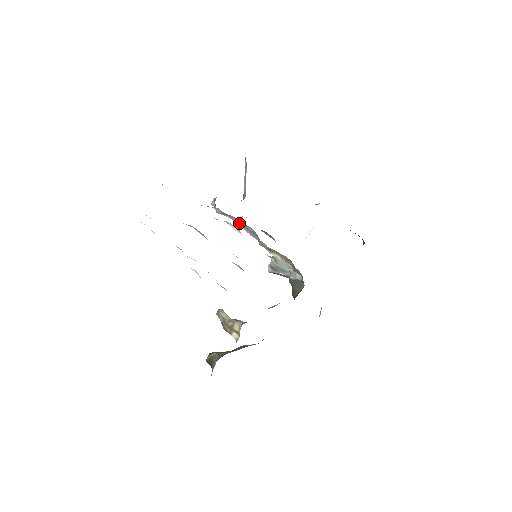
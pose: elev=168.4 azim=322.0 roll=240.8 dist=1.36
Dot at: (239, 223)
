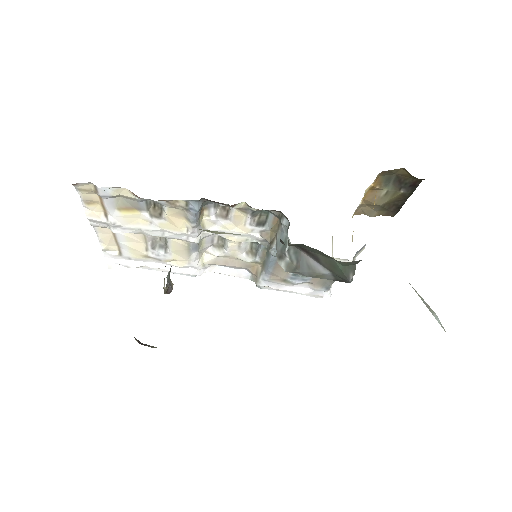
Dot at: (264, 266)
